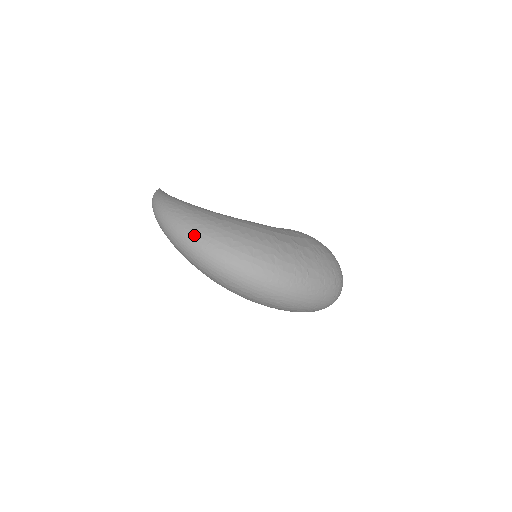
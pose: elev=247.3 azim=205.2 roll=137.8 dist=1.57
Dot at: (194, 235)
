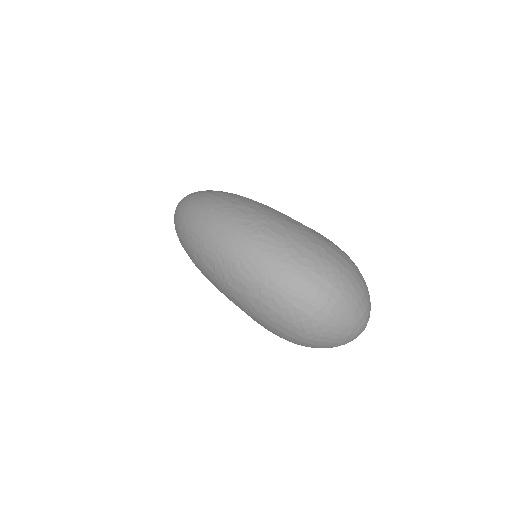
Dot at: occluded
